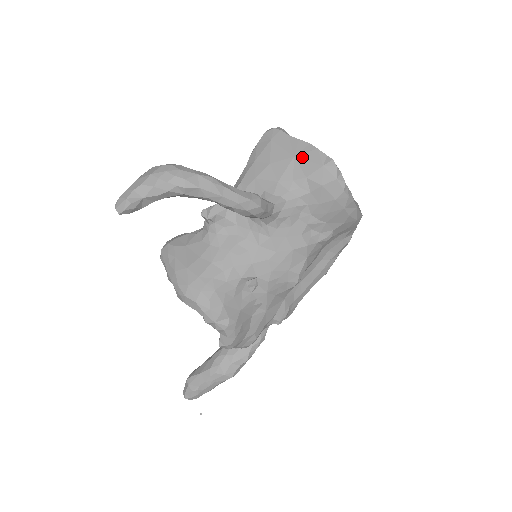
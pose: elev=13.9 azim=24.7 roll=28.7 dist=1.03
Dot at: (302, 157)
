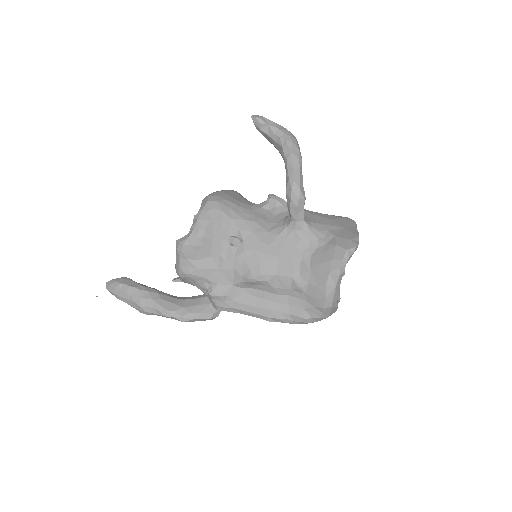
Dot at: (347, 231)
